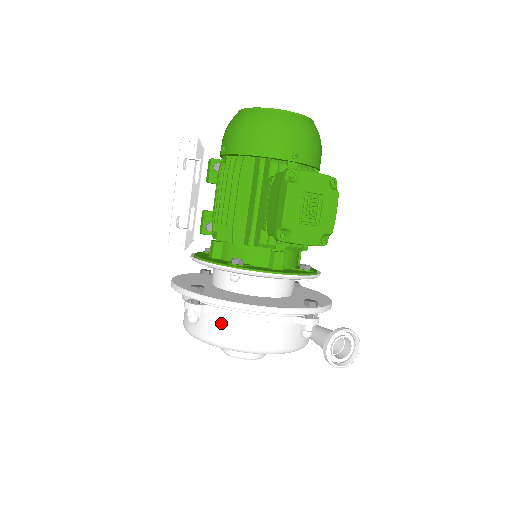
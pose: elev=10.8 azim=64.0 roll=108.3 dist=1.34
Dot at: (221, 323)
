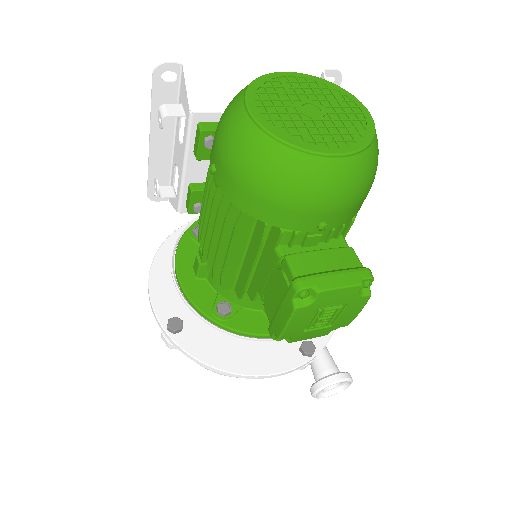
Dot at: occluded
